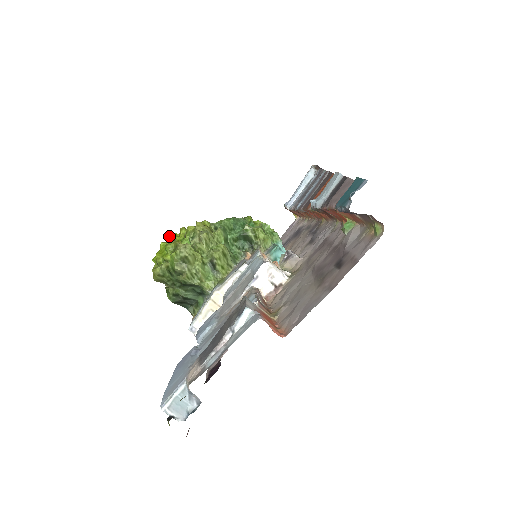
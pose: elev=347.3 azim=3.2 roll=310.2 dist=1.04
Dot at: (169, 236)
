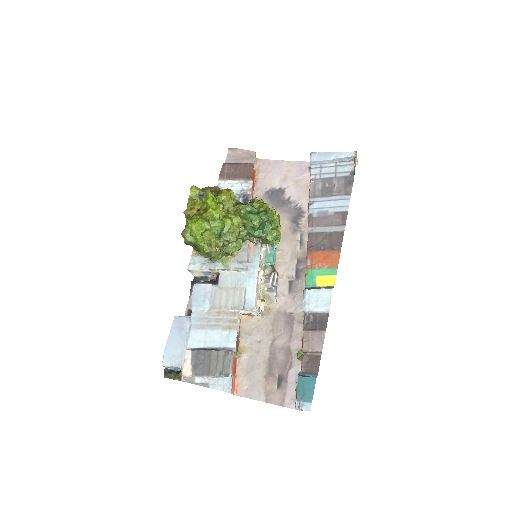
Dot at: (208, 201)
